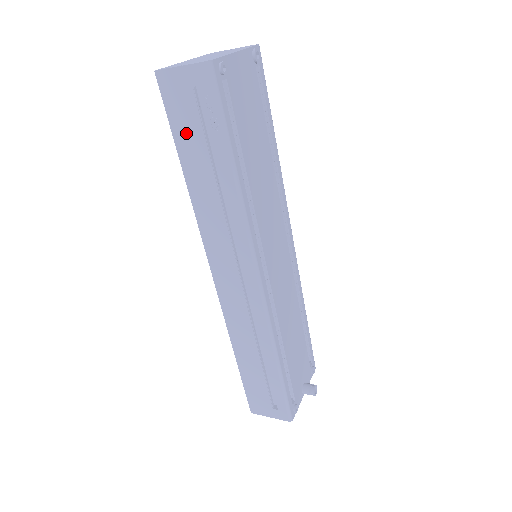
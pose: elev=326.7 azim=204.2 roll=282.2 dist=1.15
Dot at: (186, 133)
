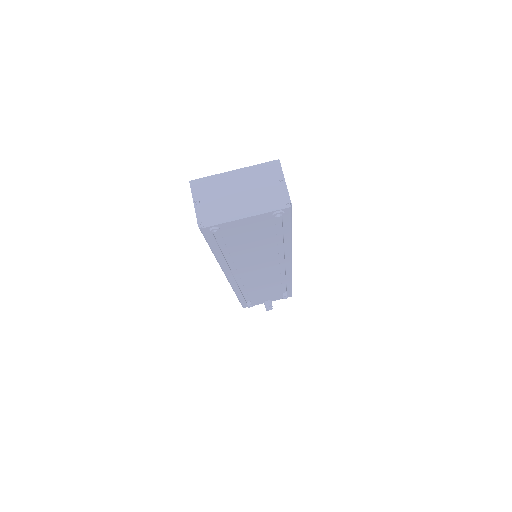
Dot at: occluded
